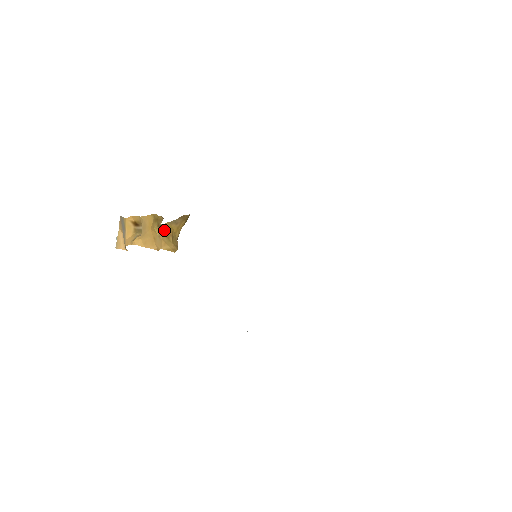
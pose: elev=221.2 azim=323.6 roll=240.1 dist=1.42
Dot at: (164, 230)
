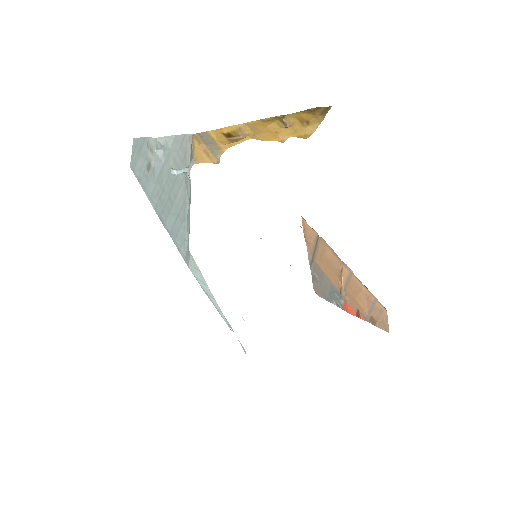
Dot at: (296, 117)
